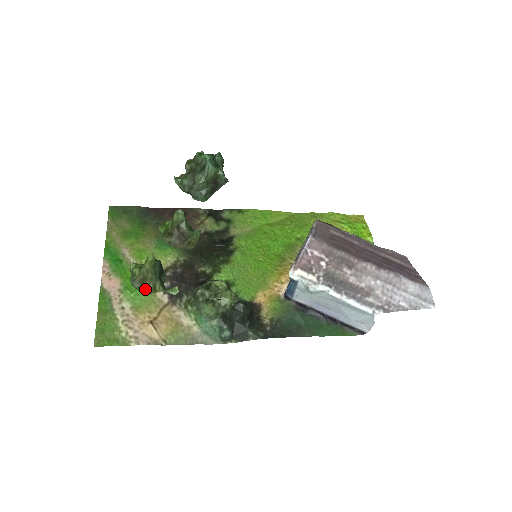
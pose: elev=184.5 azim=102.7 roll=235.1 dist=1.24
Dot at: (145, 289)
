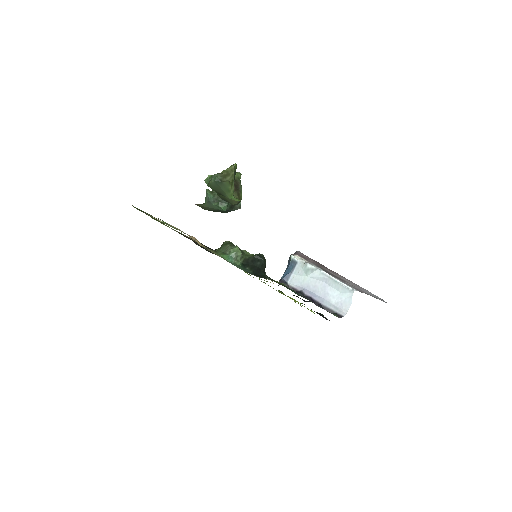
Dot at: (226, 181)
